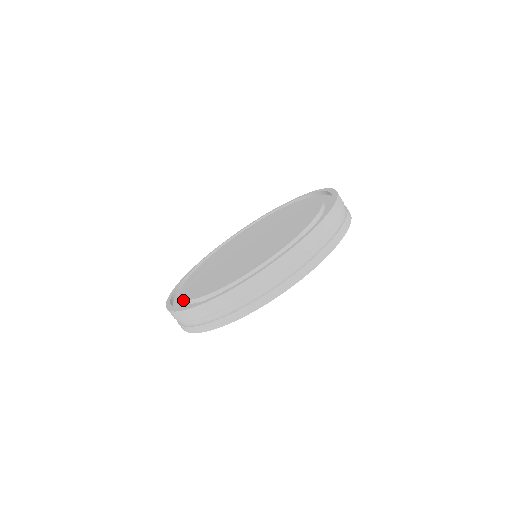
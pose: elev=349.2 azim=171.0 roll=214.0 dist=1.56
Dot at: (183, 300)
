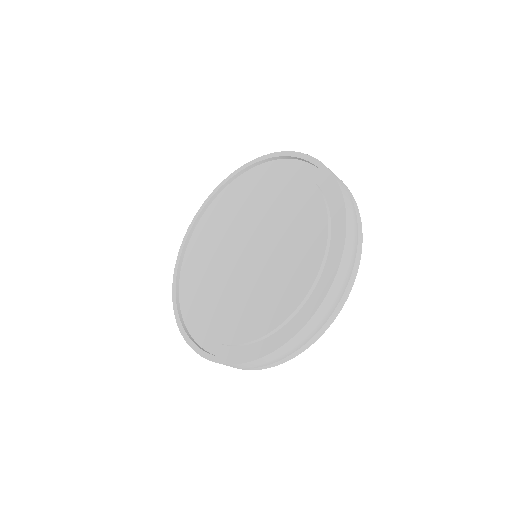
Dot at: (206, 338)
